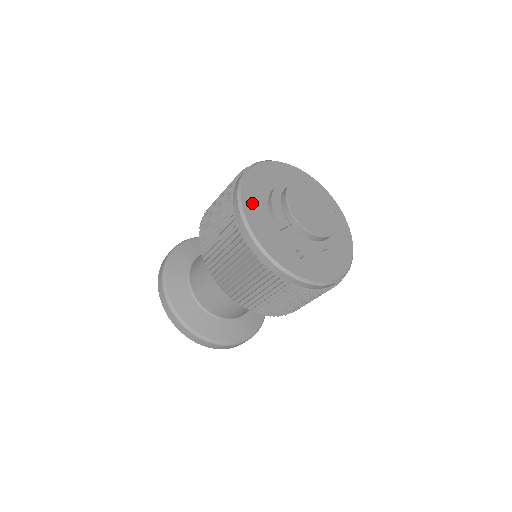
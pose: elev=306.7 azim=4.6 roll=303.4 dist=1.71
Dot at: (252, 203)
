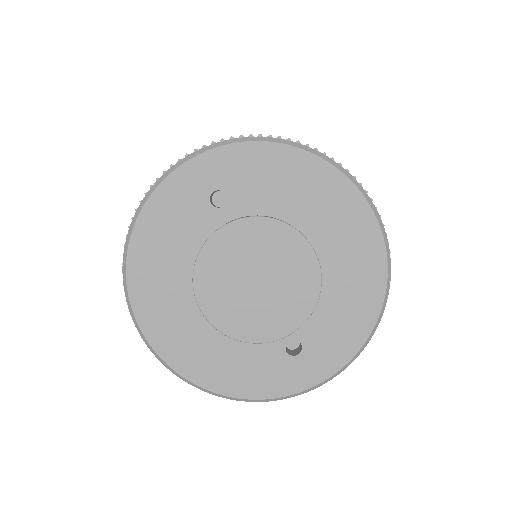
Dot at: (174, 341)
